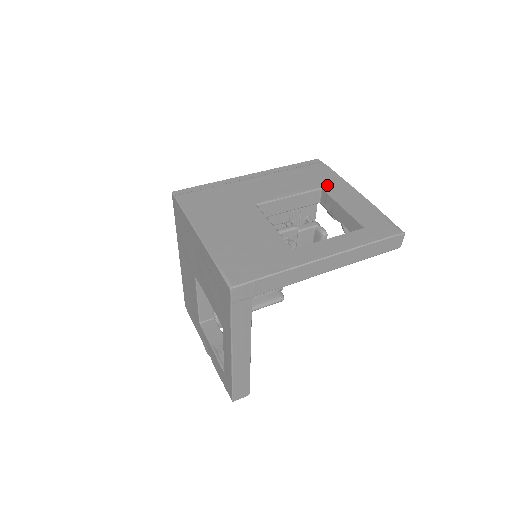
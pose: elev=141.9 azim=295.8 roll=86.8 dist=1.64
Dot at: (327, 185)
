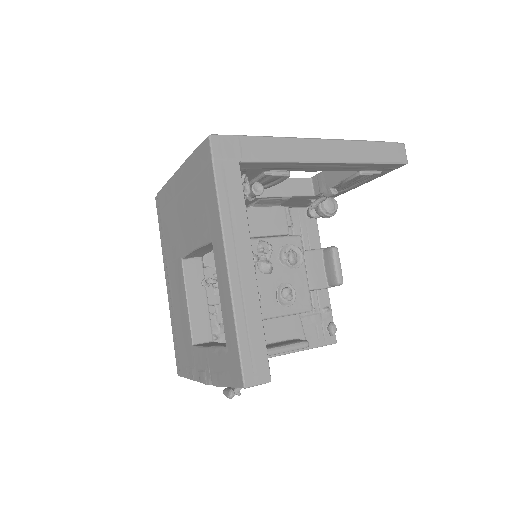
Dot at: occluded
